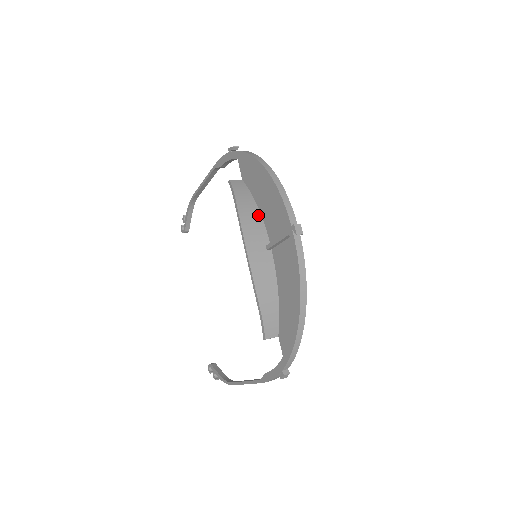
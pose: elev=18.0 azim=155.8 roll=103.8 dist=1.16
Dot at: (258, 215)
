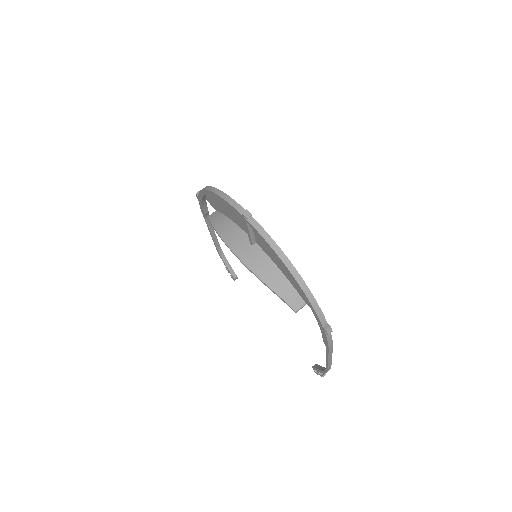
Dot at: (234, 226)
